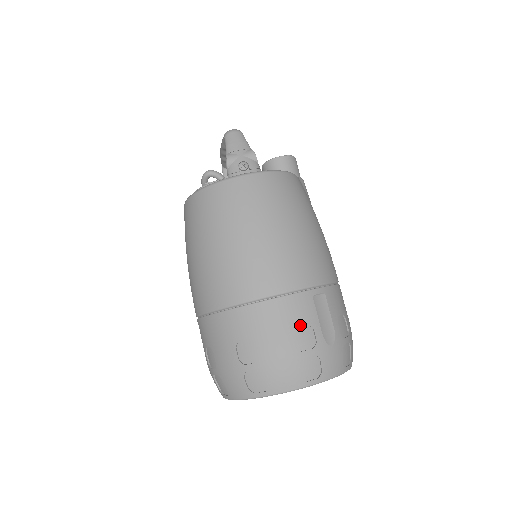
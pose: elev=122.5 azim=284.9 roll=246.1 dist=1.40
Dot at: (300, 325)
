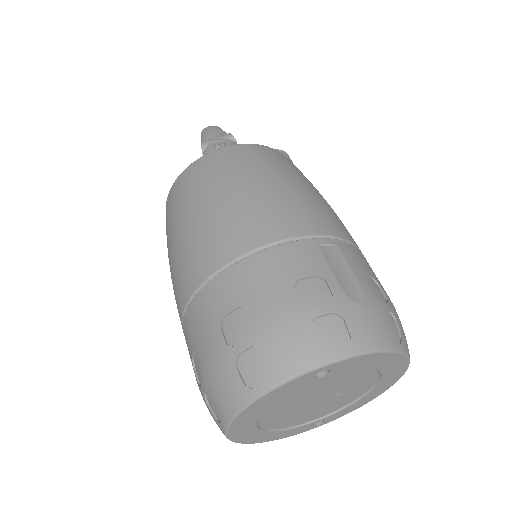
Dot at: (304, 276)
